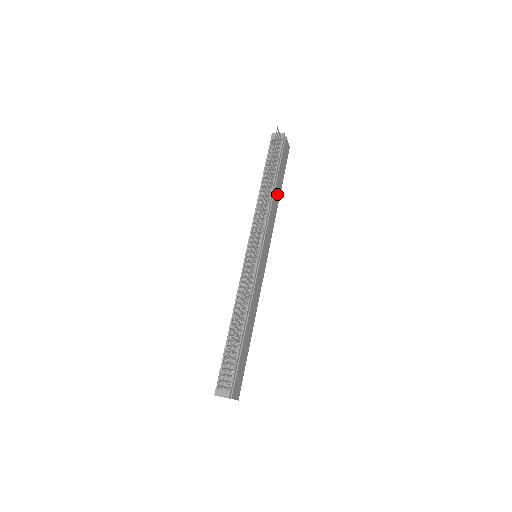
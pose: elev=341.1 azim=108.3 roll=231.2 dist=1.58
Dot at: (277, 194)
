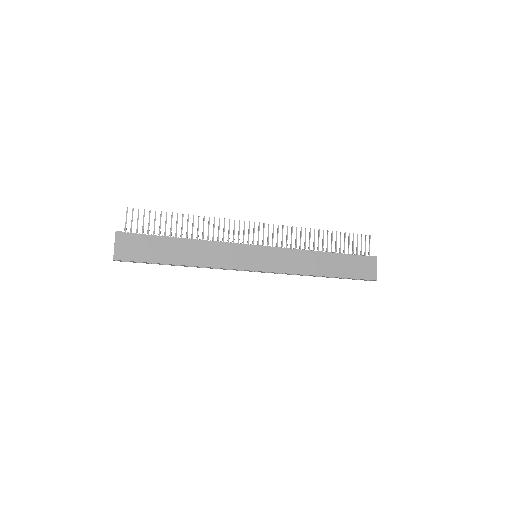
Dot at: (324, 266)
